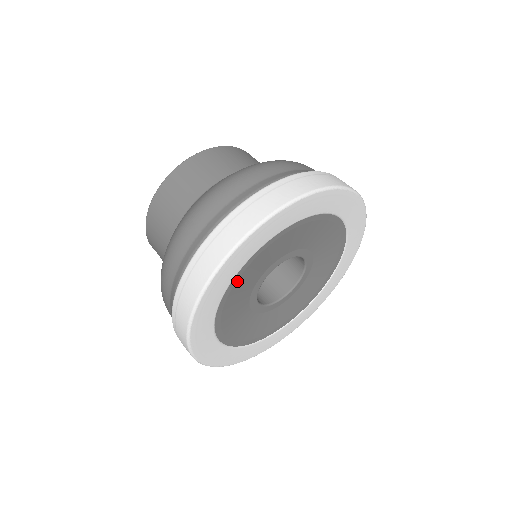
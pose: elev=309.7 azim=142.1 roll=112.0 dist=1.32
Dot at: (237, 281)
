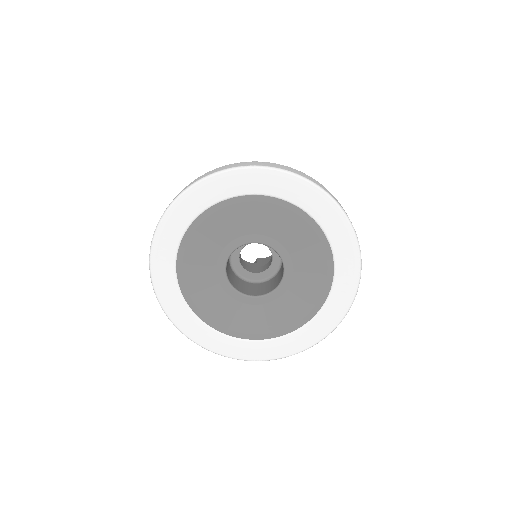
Dot at: (184, 266)
